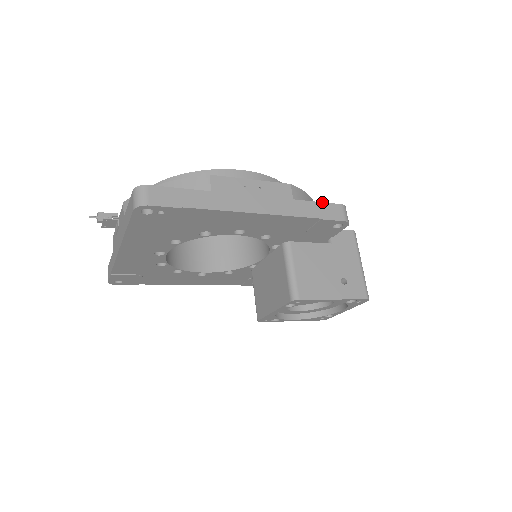
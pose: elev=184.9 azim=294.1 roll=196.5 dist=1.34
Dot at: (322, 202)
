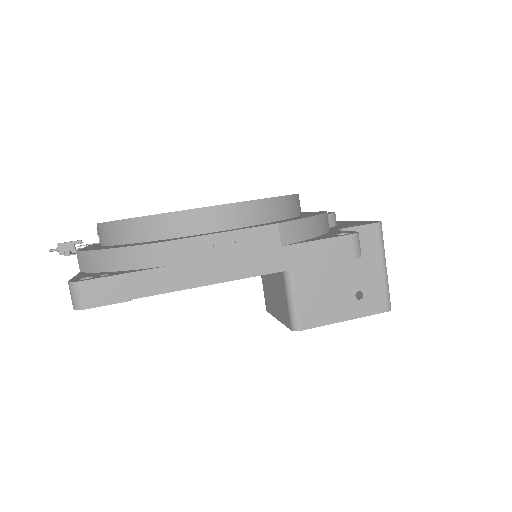
Dot at: (323, 239)
